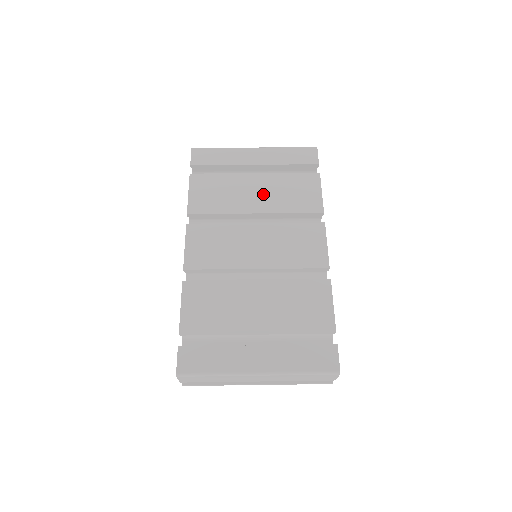
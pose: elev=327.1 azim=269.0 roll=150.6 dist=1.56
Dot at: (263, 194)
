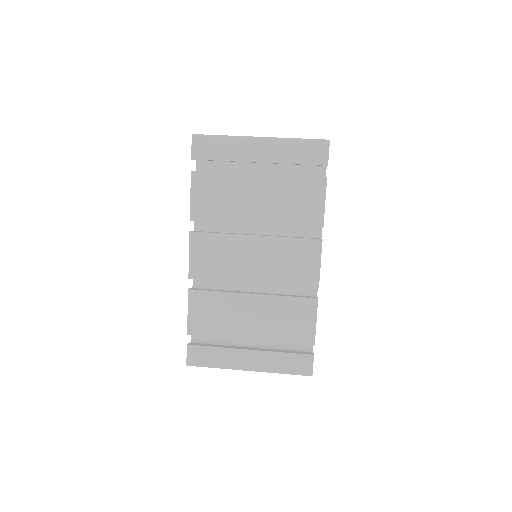
Dot at: (265, 202)
